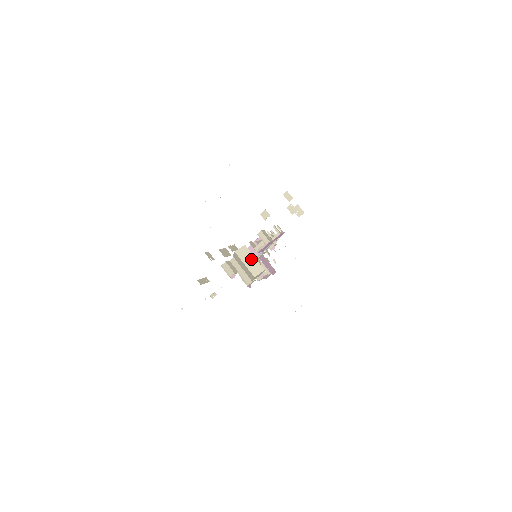
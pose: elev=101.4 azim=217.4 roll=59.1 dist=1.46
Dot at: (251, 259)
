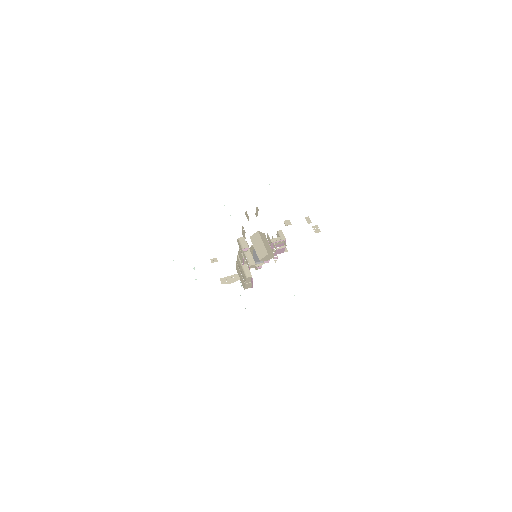
Dot at: (267, 243)
